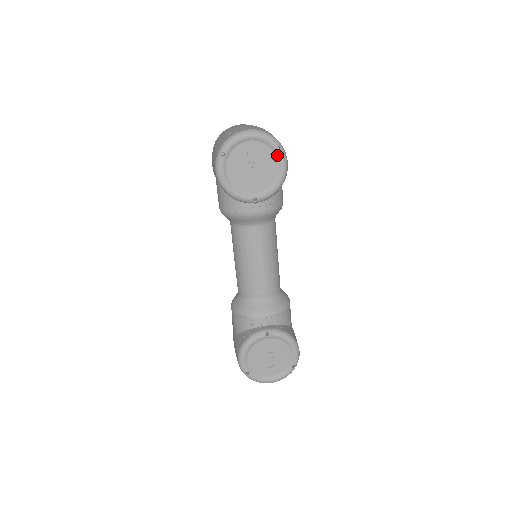
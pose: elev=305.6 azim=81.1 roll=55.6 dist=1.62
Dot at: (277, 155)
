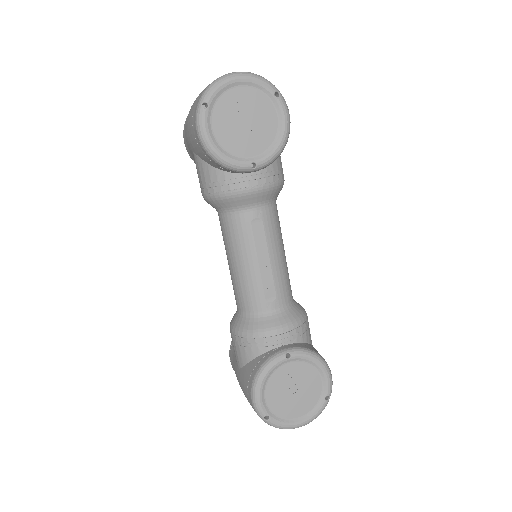
Dot at: (276, 103)
